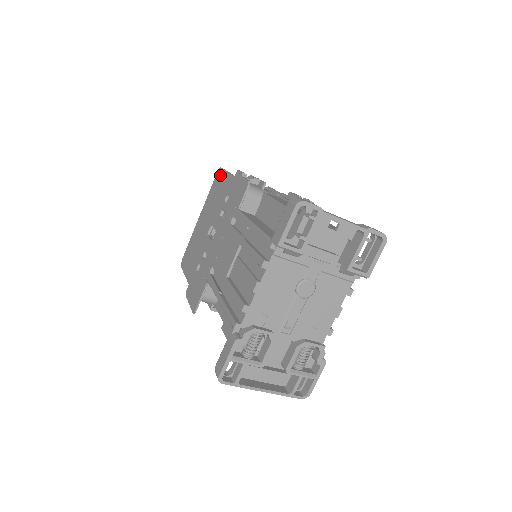
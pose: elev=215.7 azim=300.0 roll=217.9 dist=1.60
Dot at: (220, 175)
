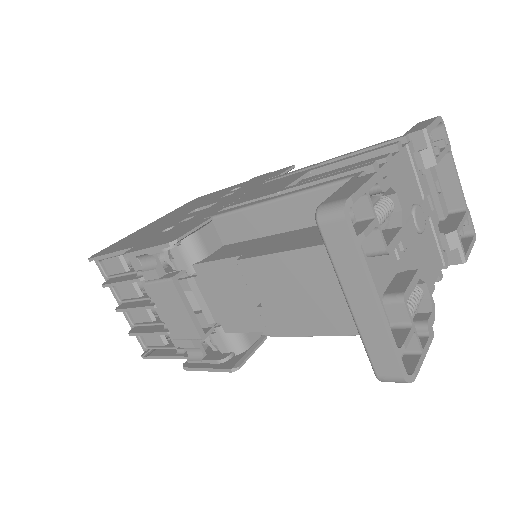
Dot at: (203, 196)
